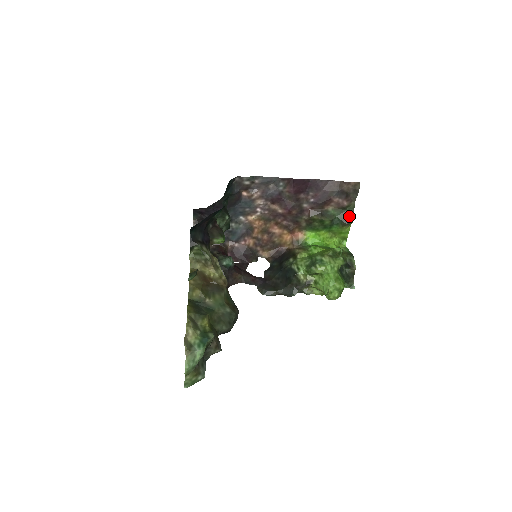
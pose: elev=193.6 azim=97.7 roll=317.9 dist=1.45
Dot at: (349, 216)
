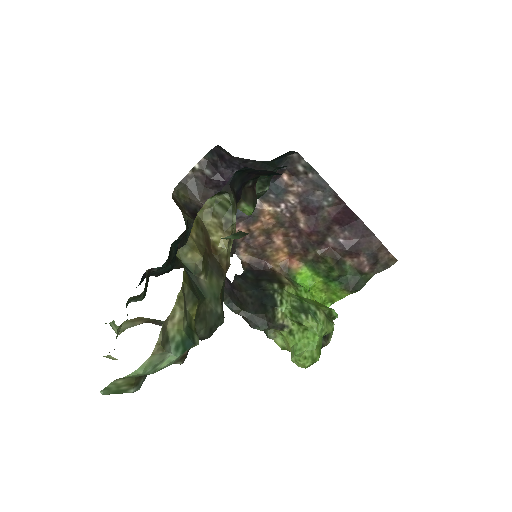
Dot at: (359, 284)
